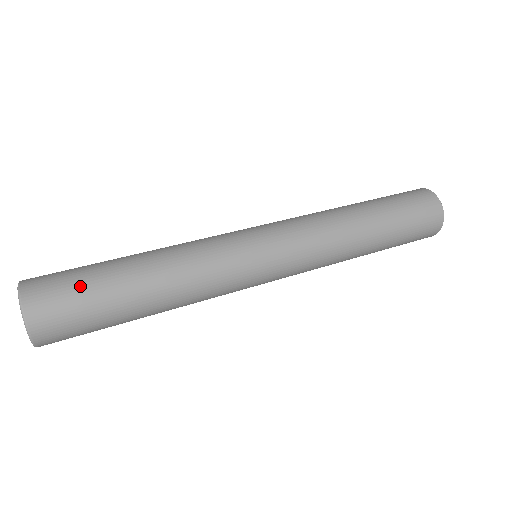
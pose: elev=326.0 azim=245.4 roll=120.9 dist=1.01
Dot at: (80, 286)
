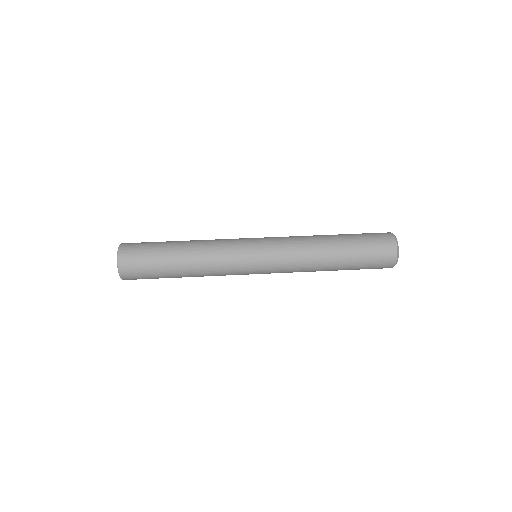
Dot at: (149, 271)
